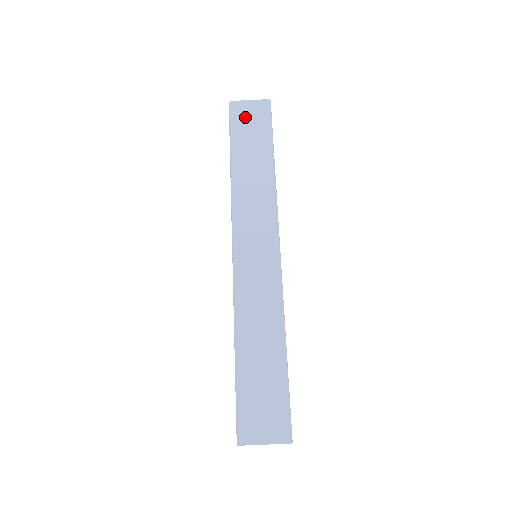
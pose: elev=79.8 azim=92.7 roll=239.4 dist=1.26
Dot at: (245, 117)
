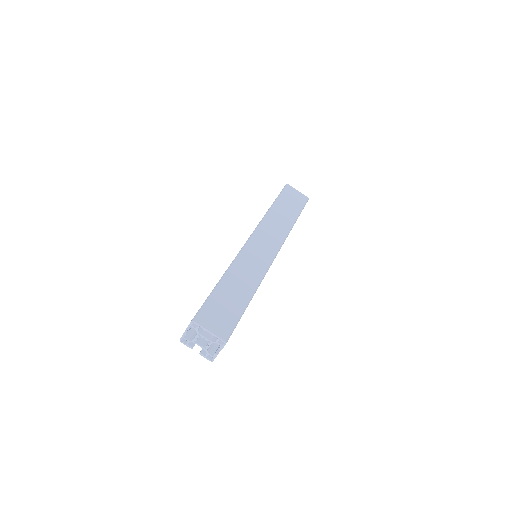
Dot at: (292, 195)
